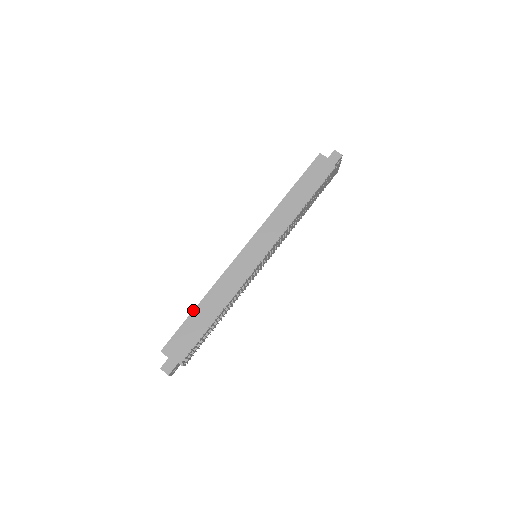
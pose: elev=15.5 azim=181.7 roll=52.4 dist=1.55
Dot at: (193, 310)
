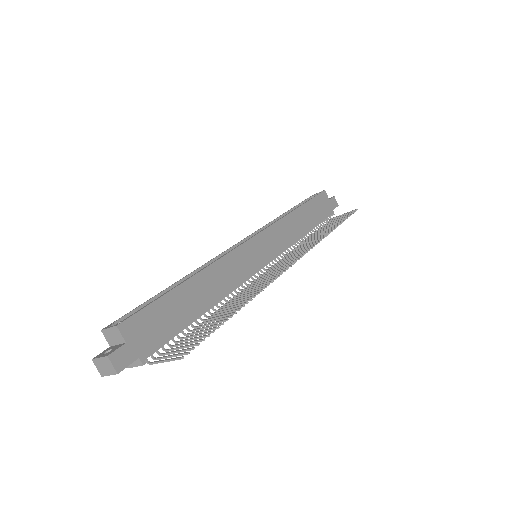
Dot at: (180, 284)
